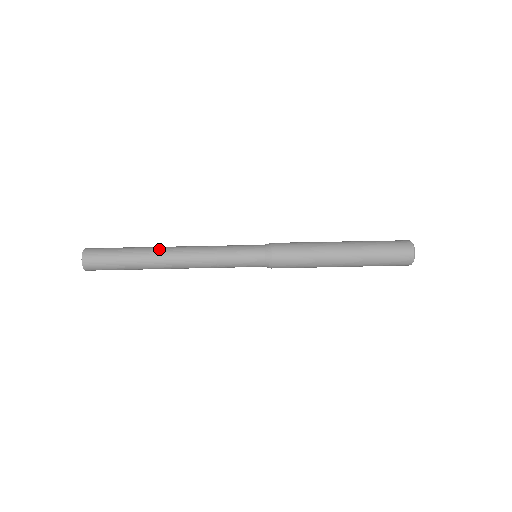
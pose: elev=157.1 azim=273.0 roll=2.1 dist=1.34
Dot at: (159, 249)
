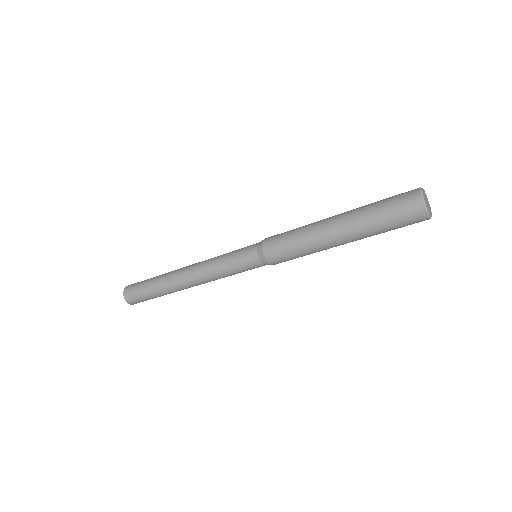
Dot at: occluded
